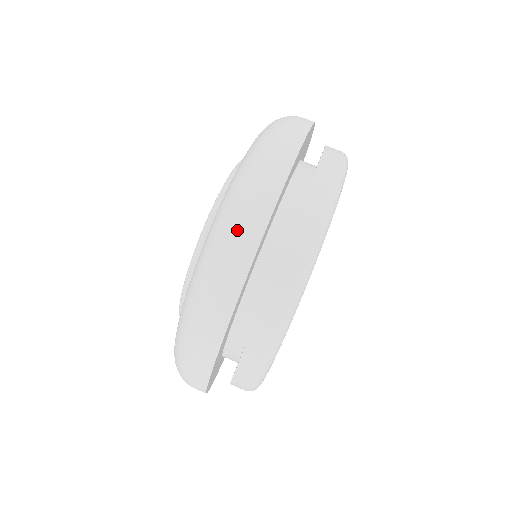
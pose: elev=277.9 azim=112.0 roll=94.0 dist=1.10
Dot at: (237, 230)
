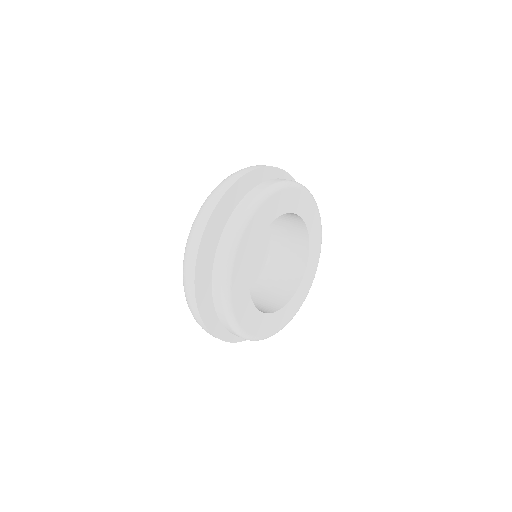
Dot at: (197, 222)
